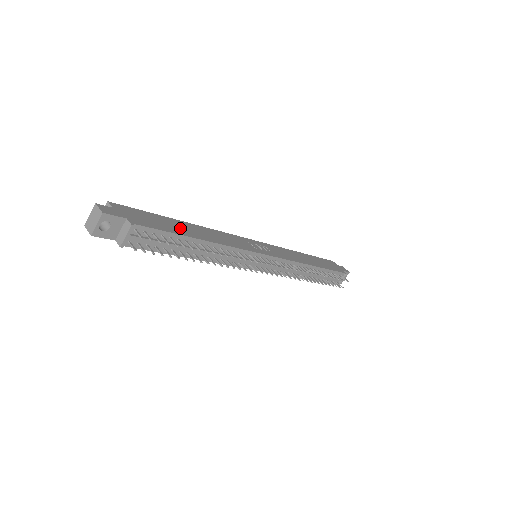
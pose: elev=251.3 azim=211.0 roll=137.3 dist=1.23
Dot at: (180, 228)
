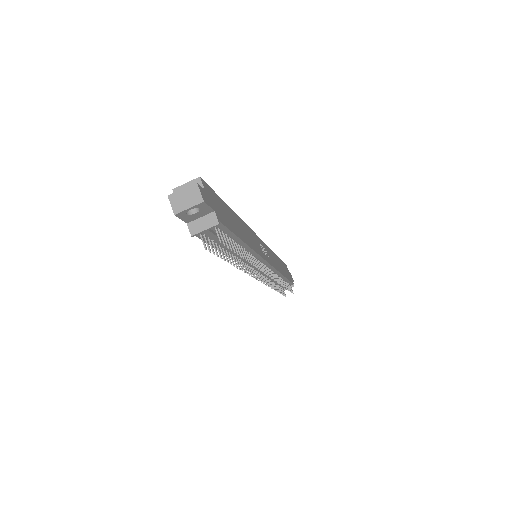
Dot at: (235, 224)
